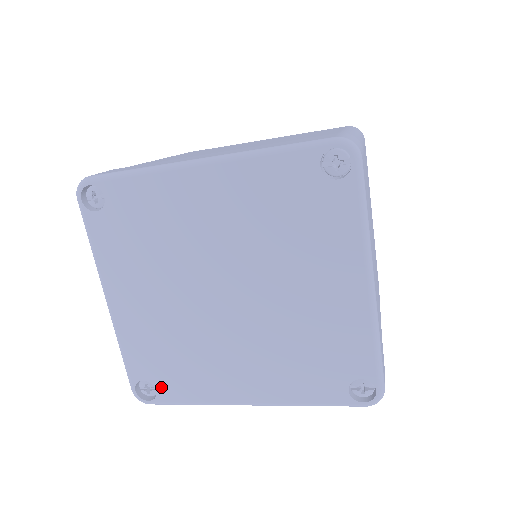
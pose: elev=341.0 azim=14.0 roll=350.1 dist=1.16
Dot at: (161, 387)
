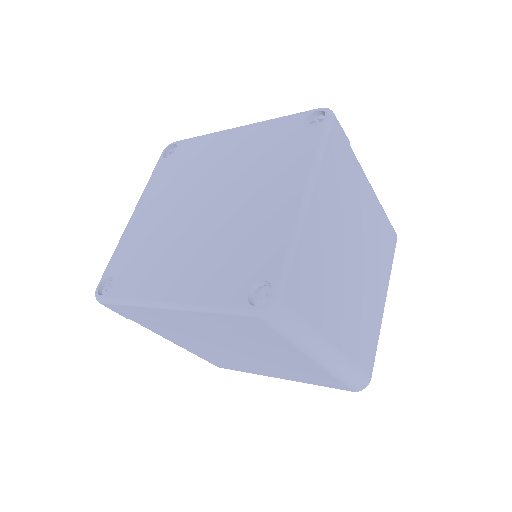
Dot at: (117, 283)
